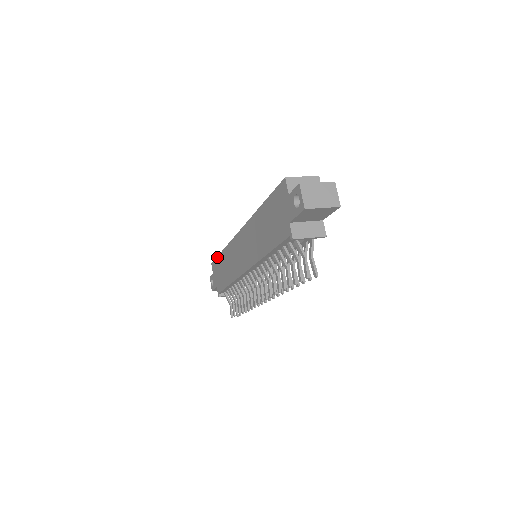
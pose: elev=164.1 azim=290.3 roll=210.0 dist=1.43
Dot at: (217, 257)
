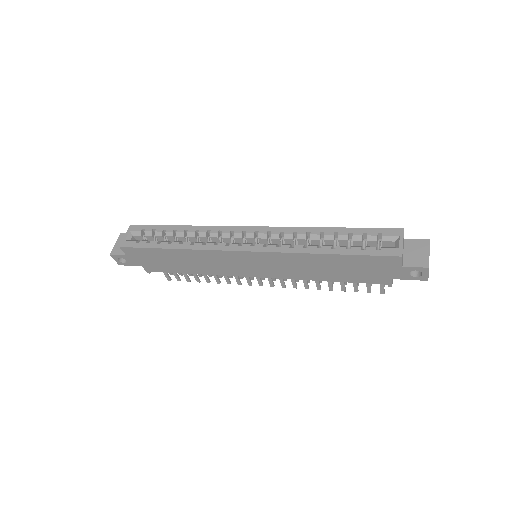
Dot at: (150, 249)
